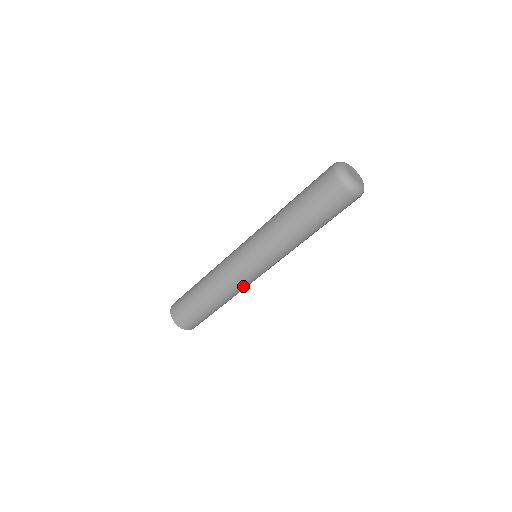
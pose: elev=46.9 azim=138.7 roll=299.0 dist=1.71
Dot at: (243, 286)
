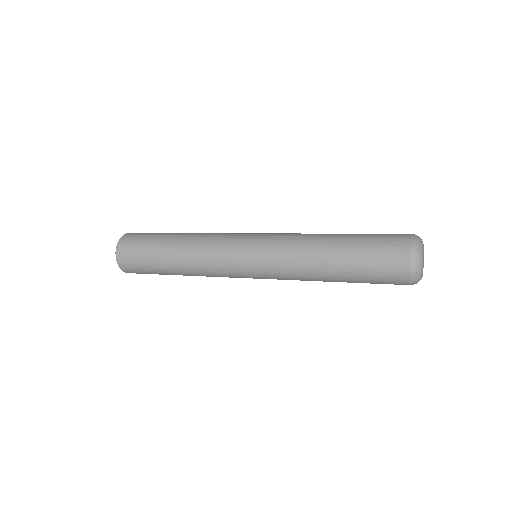
Dot at: occluded
